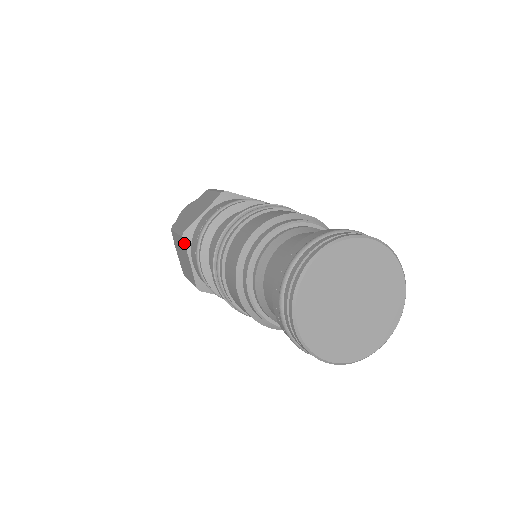
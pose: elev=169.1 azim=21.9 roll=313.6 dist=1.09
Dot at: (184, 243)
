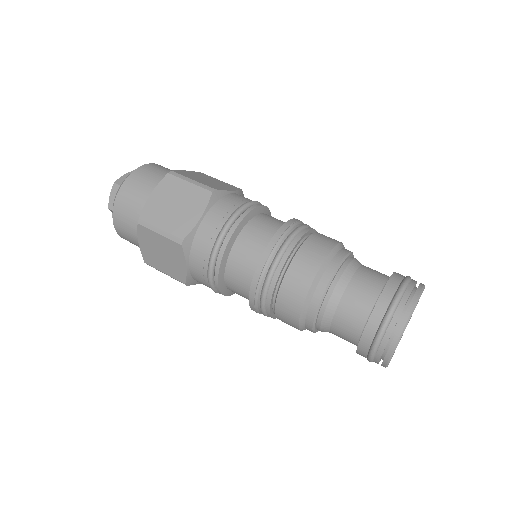
Dot at: occluded
